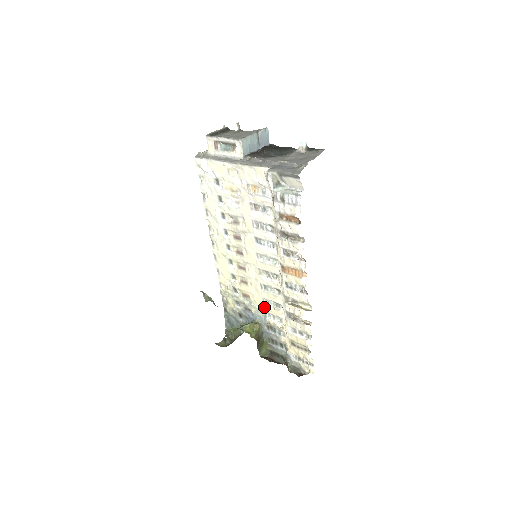
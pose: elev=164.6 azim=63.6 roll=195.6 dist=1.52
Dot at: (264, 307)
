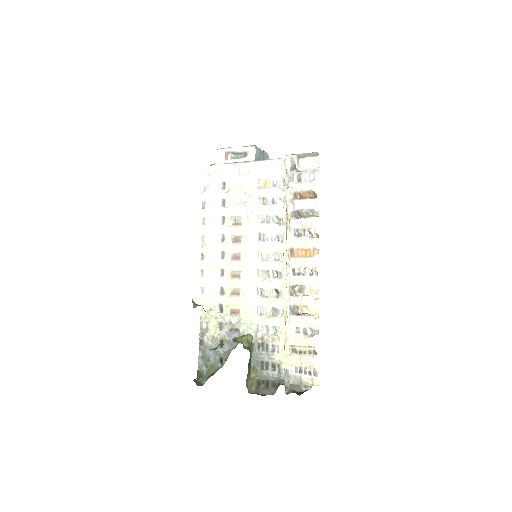
Dot at: (257, 318)
